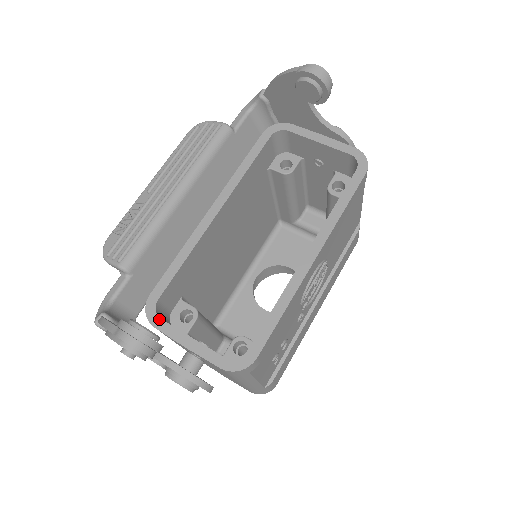
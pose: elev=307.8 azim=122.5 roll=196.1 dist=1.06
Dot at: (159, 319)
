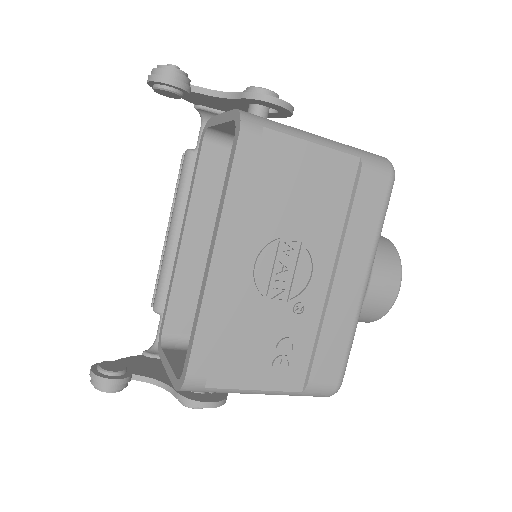
Dot at: (161, 349)
